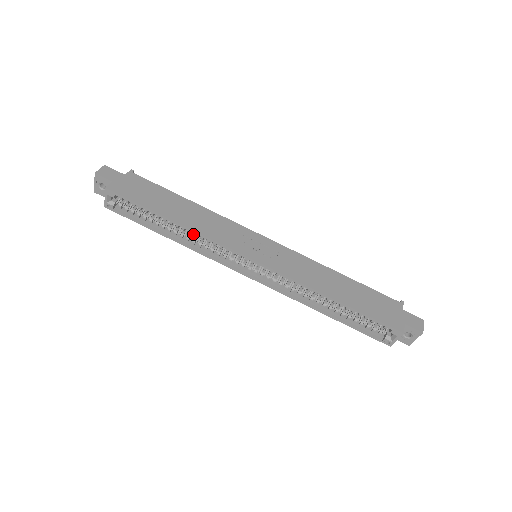
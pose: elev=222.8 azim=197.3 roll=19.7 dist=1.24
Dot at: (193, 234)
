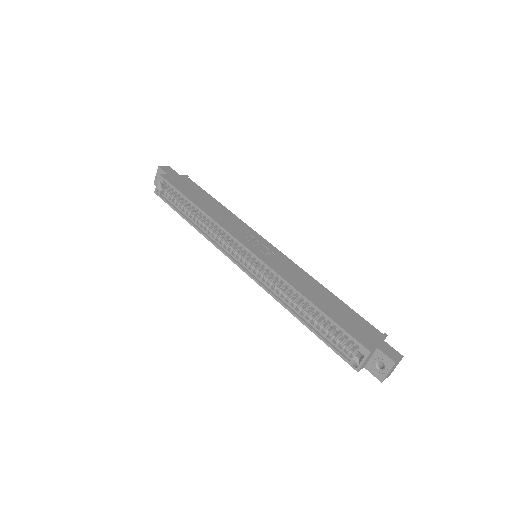
Dot at: (210, 224)
